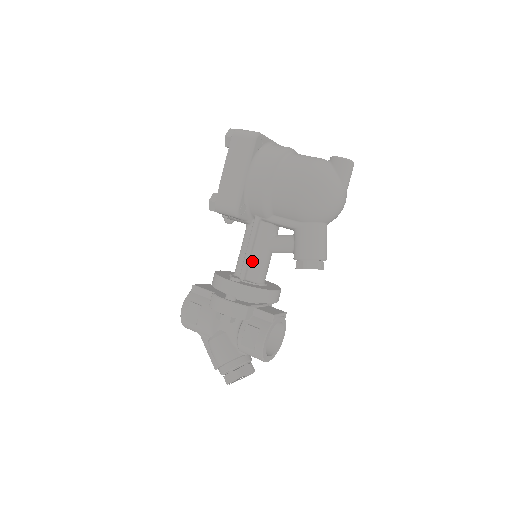
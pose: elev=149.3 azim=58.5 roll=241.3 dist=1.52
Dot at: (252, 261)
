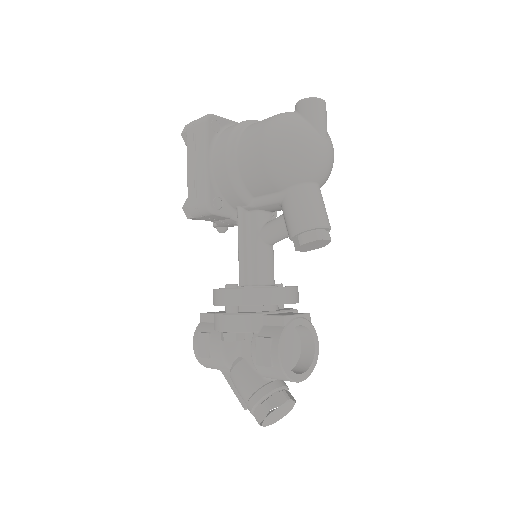
Dot at: (250, 262)
